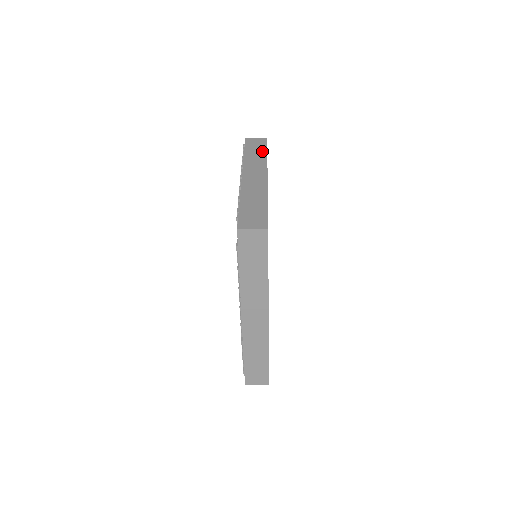
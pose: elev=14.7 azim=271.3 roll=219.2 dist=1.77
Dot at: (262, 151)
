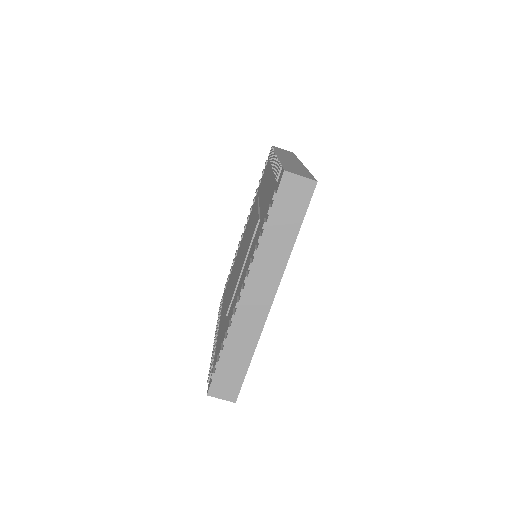
Dot at: occluded
